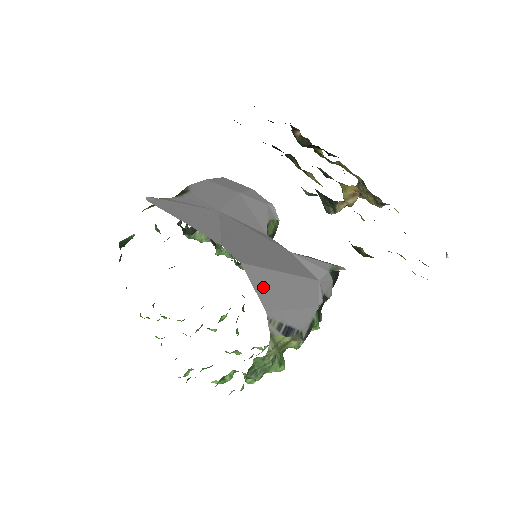
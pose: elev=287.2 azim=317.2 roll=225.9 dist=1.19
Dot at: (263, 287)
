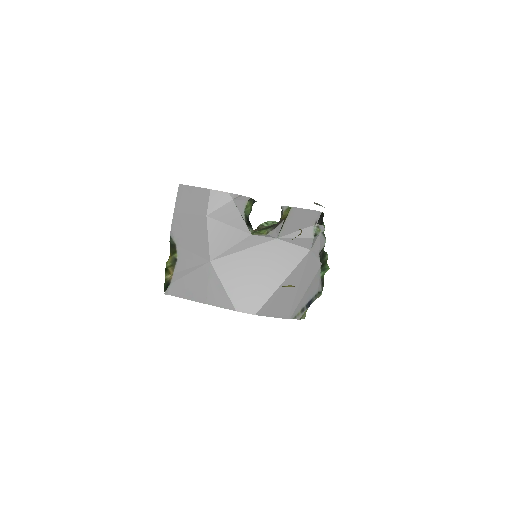
Dot at: (278, 309)
